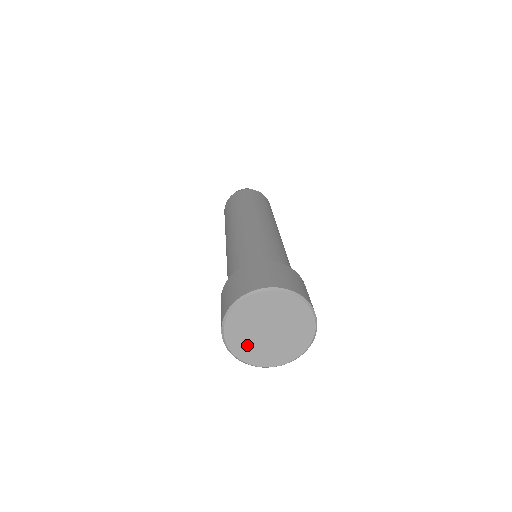
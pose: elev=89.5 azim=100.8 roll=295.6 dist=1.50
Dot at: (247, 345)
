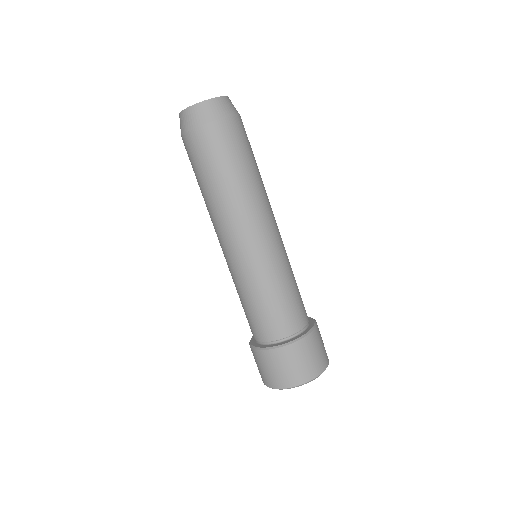
Dot at: occluded
